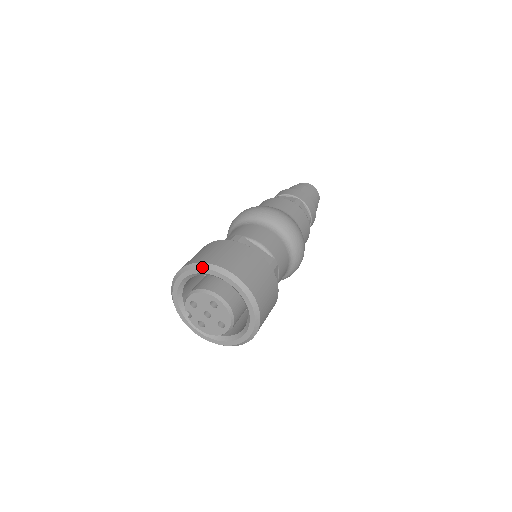
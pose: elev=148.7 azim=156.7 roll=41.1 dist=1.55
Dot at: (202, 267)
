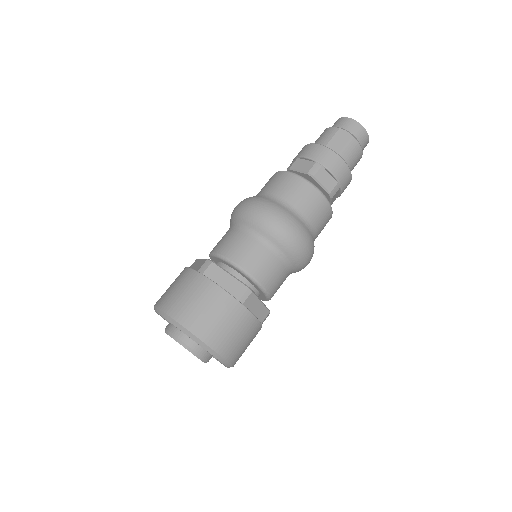
Dot at: (161, 314)
